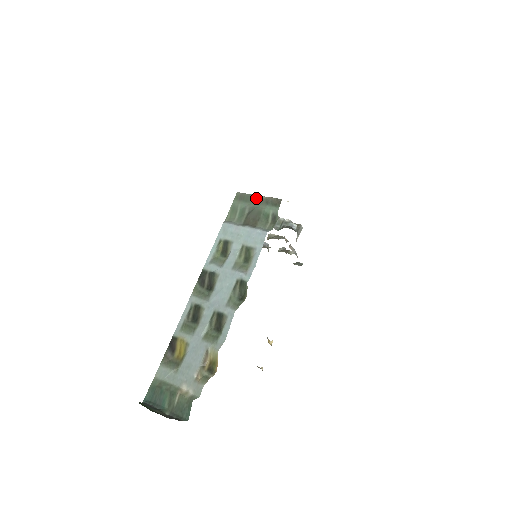
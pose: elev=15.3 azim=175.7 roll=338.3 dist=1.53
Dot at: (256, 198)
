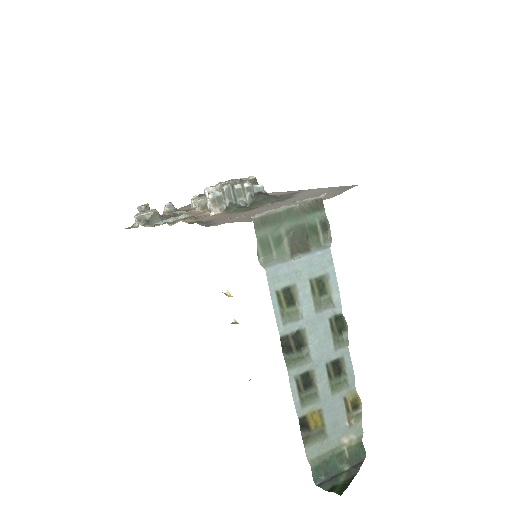
Dot at: (287, 213)
